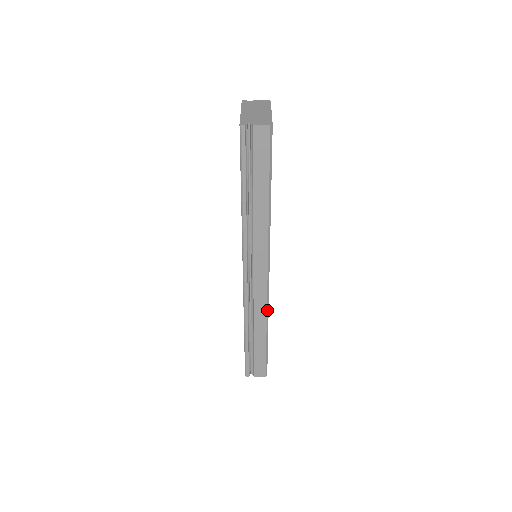
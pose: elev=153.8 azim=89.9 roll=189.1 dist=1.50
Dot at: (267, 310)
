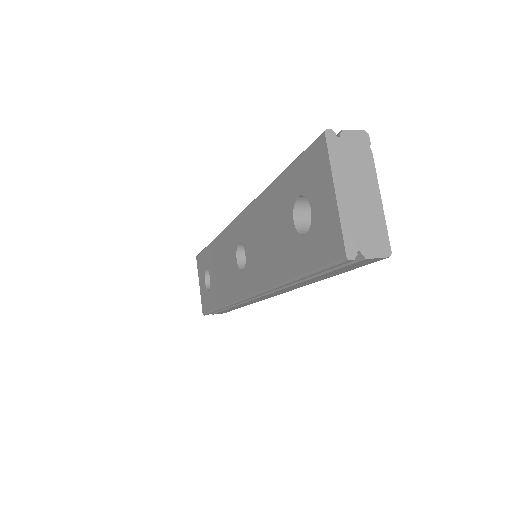
Dot at: occluded
